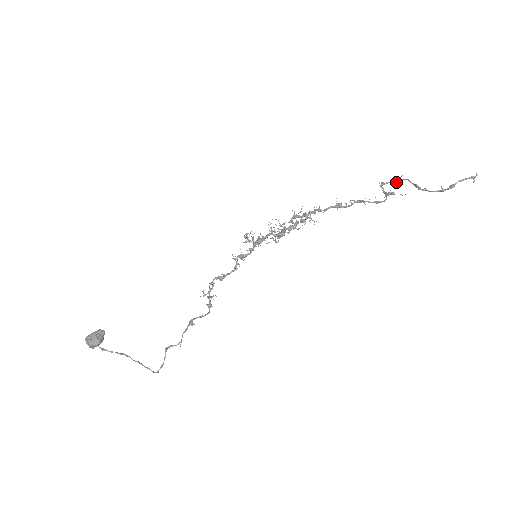
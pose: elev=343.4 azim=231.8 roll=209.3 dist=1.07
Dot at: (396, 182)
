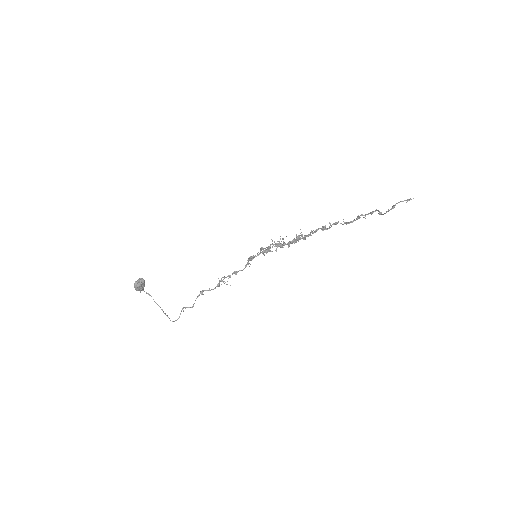
Dot at: (371, 213)
